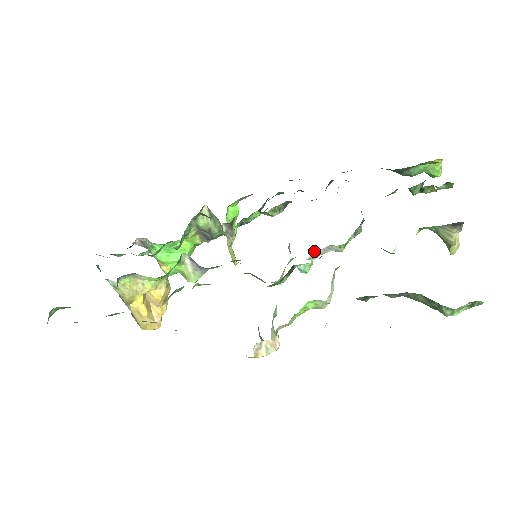
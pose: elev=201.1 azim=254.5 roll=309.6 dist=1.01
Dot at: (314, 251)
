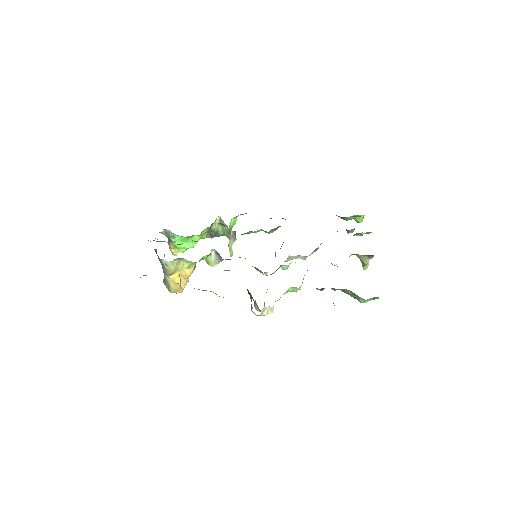
Dot at: (289, 257)
